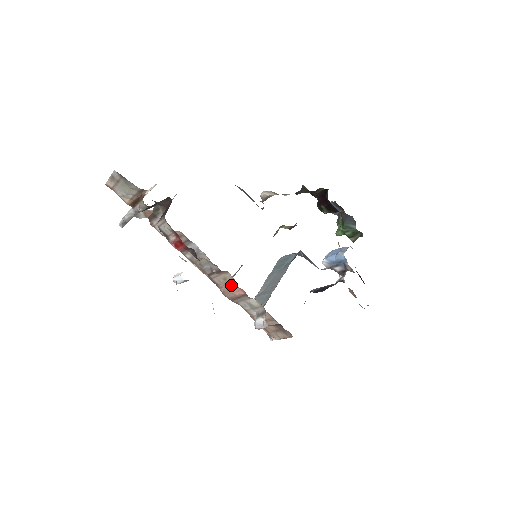
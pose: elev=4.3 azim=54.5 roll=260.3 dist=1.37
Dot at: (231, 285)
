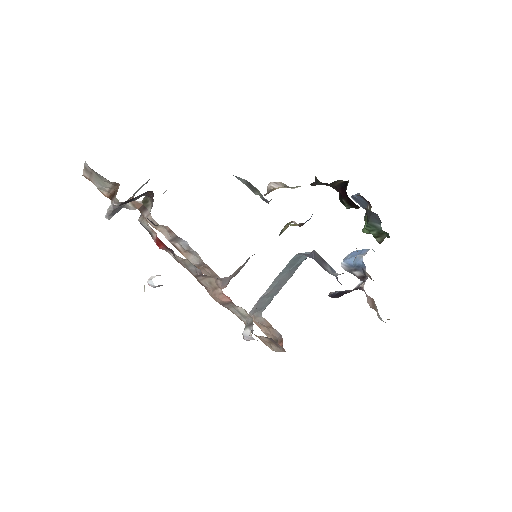
Dot at: (217, 290)
